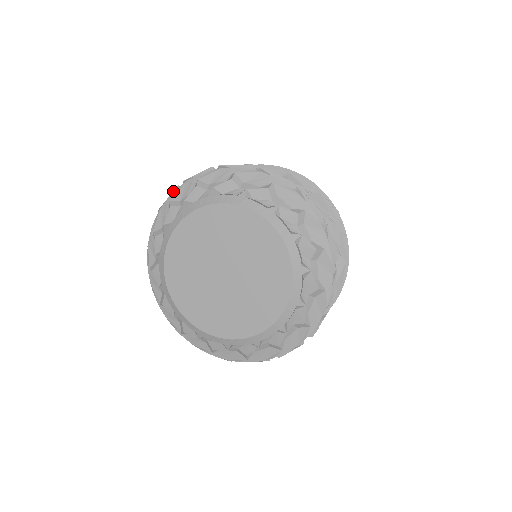
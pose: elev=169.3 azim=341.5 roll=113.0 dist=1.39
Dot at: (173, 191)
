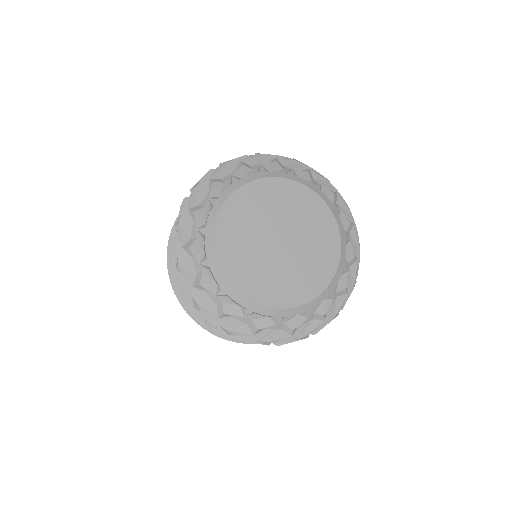
Dot at: (172, 245)
